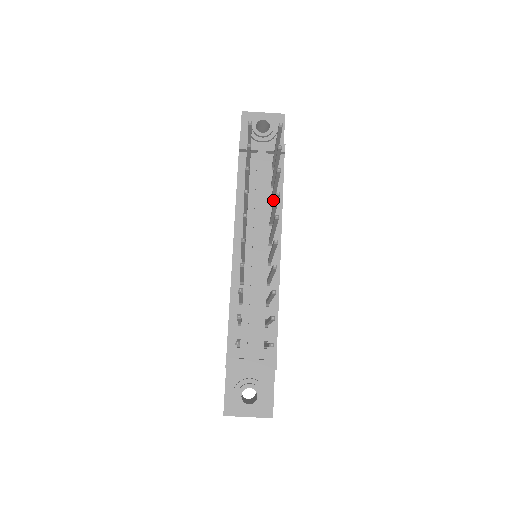
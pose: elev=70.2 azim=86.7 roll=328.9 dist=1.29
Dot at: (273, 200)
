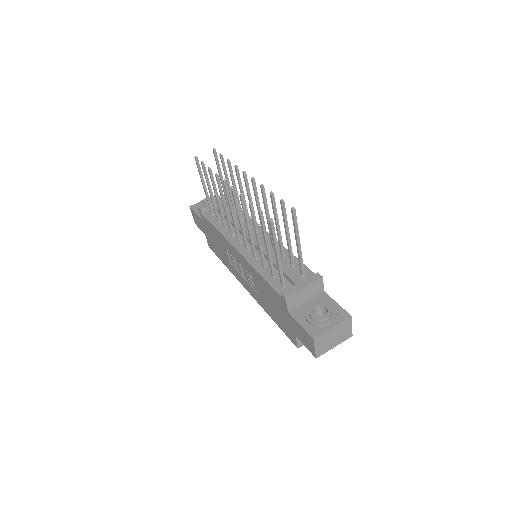
Dot at: (241, 211)
